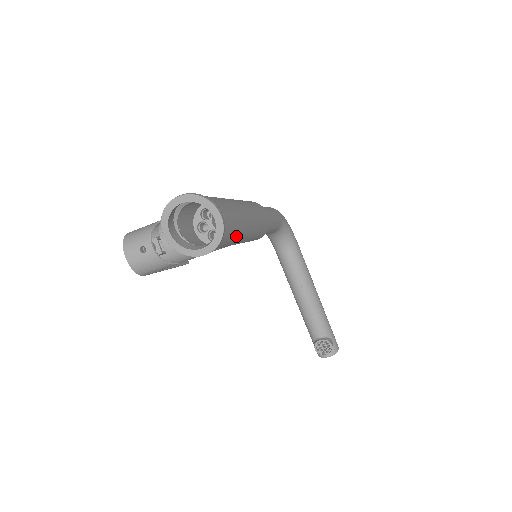
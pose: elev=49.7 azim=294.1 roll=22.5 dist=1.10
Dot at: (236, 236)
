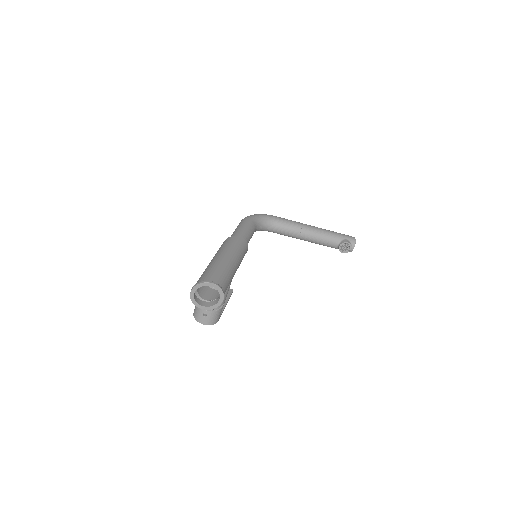
Dot at: (229, 275)
